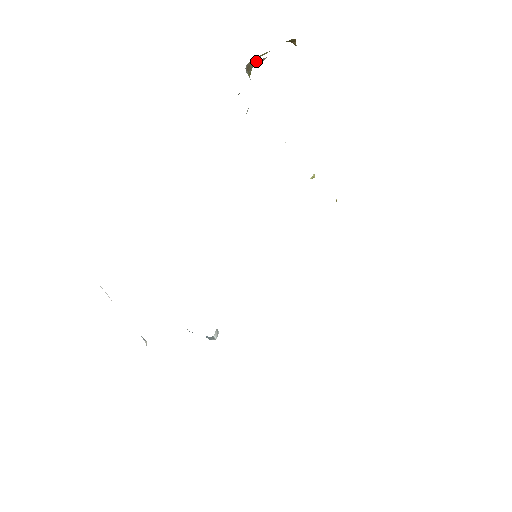
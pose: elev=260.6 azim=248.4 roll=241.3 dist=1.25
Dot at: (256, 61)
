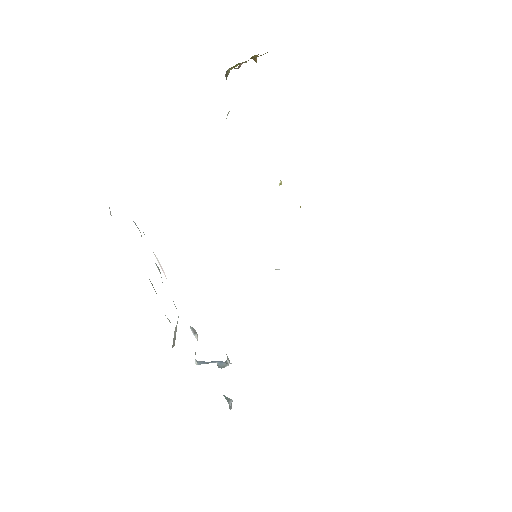
Dot at: (228, 73)
